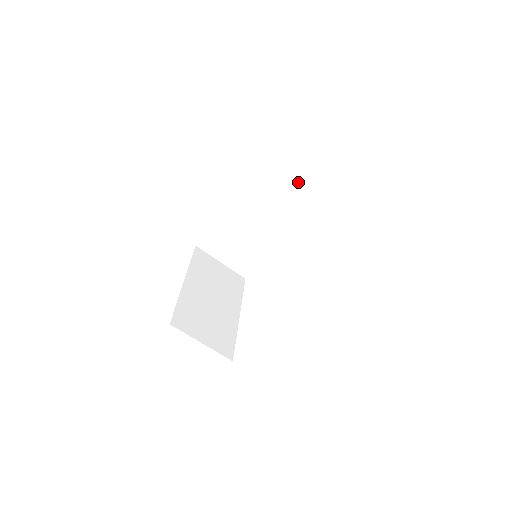
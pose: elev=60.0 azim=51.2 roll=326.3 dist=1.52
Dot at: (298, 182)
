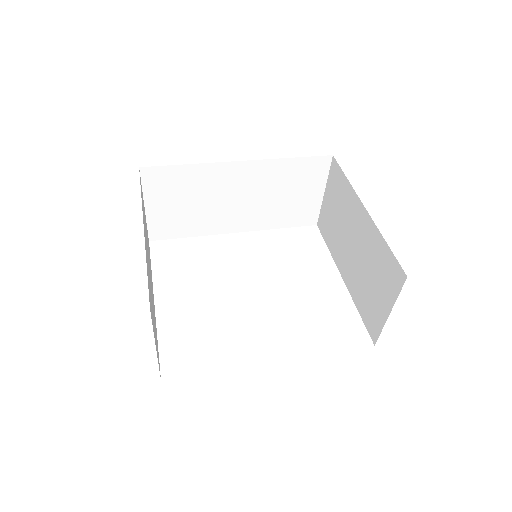
Dot at: (312, 193)
